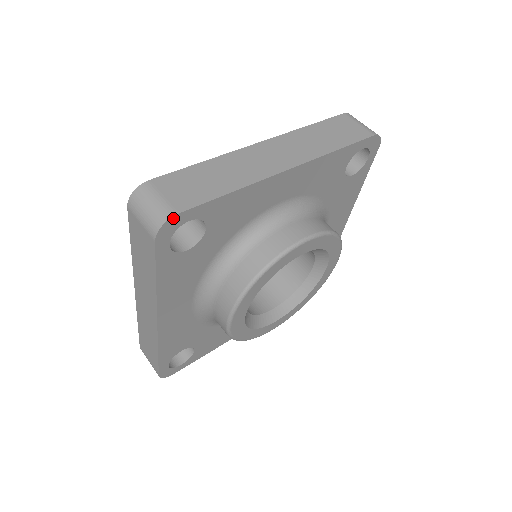
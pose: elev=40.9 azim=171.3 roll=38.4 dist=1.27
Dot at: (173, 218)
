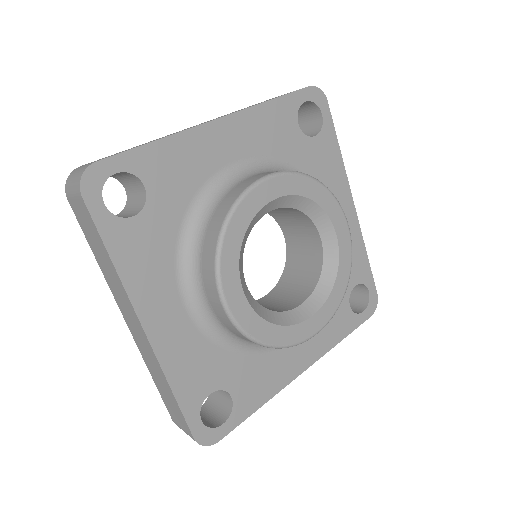
Dot at: (92, 167)
